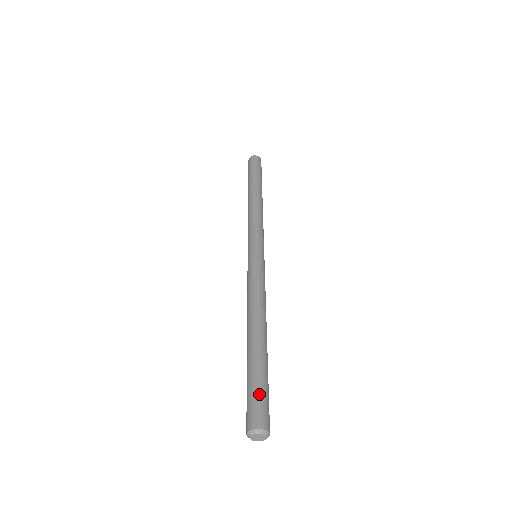
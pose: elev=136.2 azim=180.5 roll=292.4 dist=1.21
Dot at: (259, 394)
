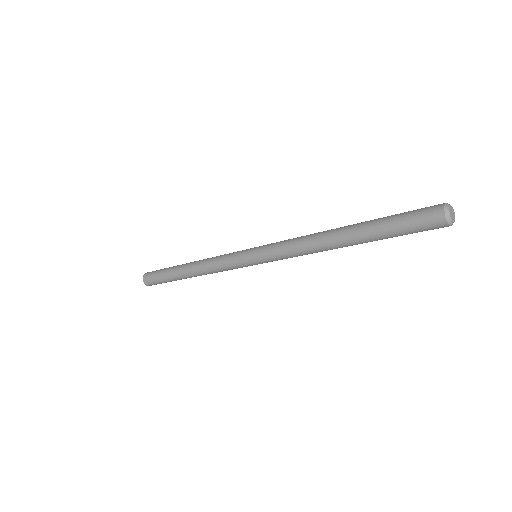
Dot at: (409, 211)
